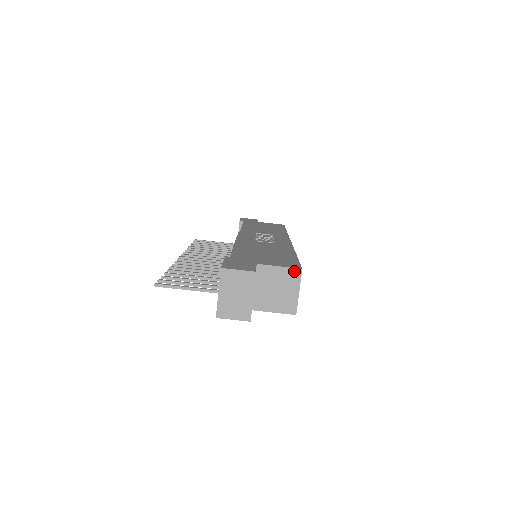
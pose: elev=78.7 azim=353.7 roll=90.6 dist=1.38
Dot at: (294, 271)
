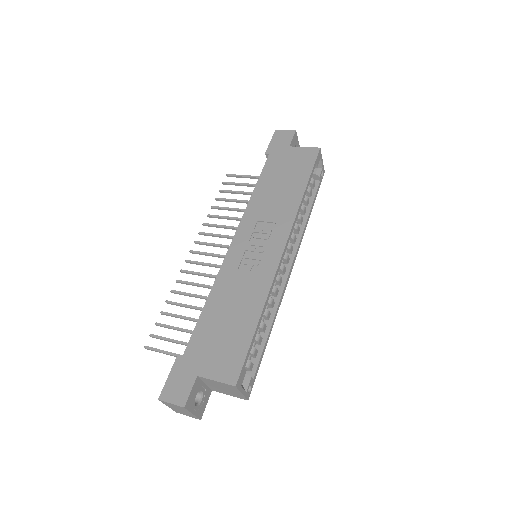
Dot at: (230, 386)
